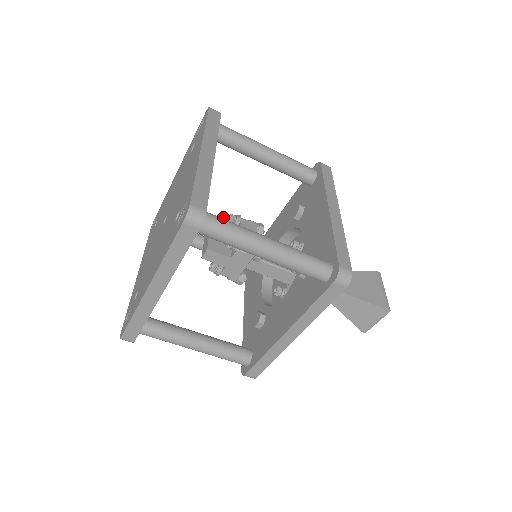
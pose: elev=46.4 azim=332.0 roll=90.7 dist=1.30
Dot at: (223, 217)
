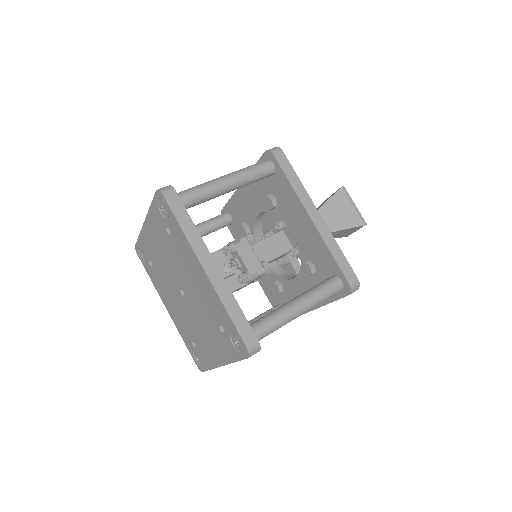
Dot at: (227, 266)
